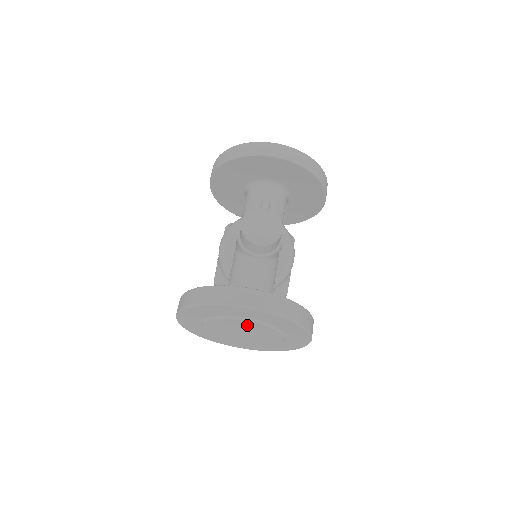
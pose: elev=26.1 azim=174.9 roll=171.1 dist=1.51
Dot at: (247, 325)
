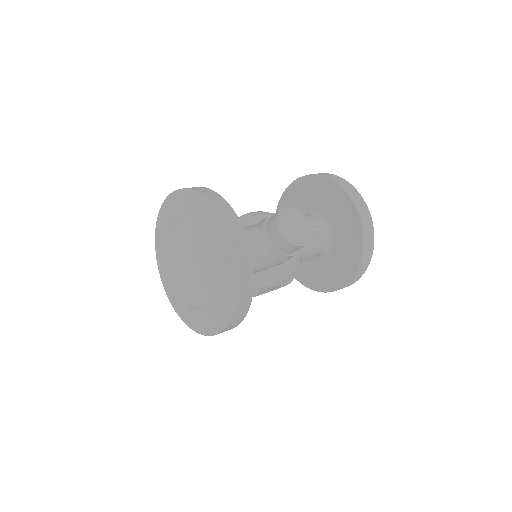
Dot at: (203, 255)
